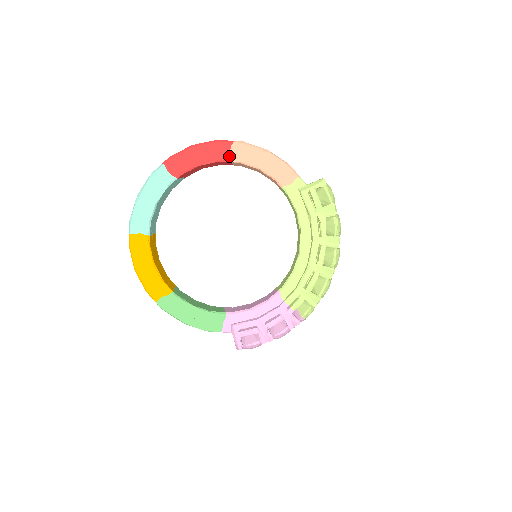
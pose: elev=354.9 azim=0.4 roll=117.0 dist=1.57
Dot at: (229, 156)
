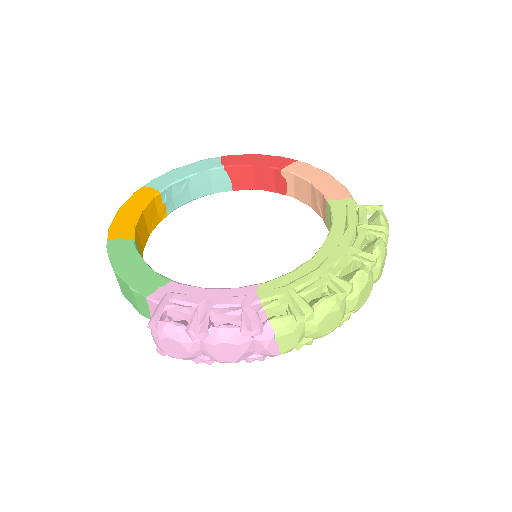
Dot at: (287, 167)
